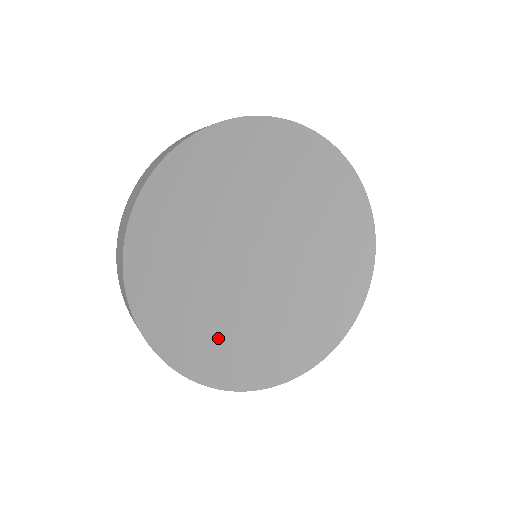
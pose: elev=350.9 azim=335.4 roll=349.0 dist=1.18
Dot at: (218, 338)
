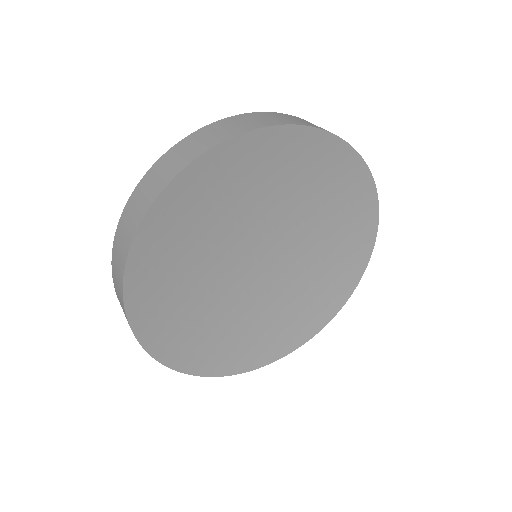
Dot at: (178, 305)
